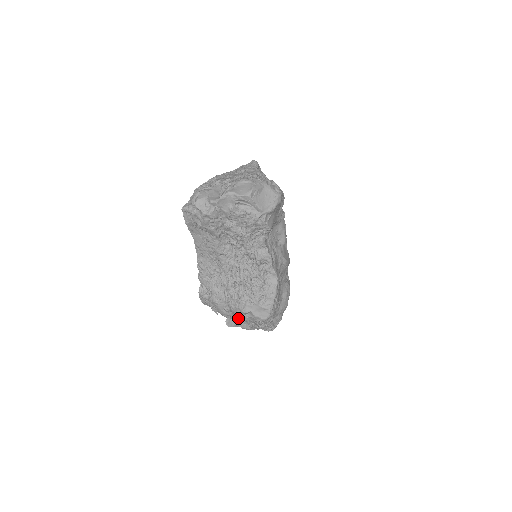
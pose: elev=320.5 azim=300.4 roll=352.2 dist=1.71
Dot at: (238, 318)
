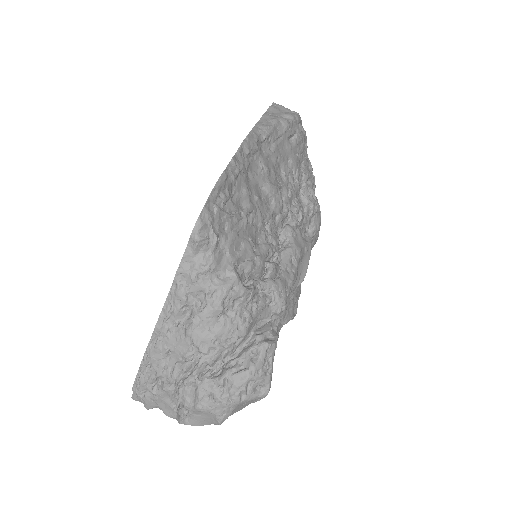
Dot at: occluded
